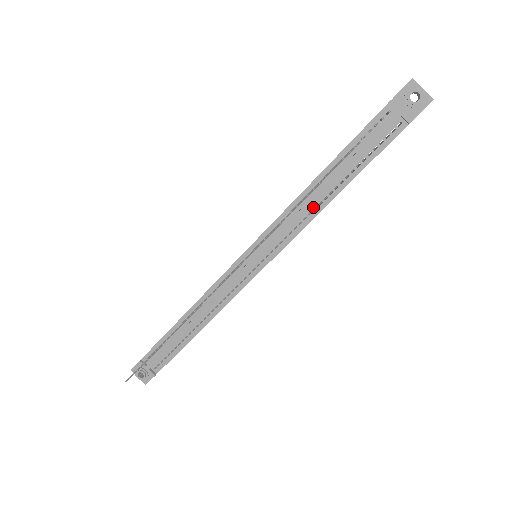
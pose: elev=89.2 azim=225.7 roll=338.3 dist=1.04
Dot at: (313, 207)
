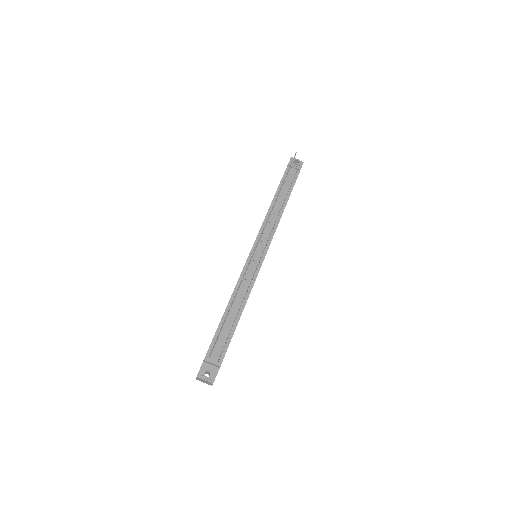
Dot at: (277, 215)
